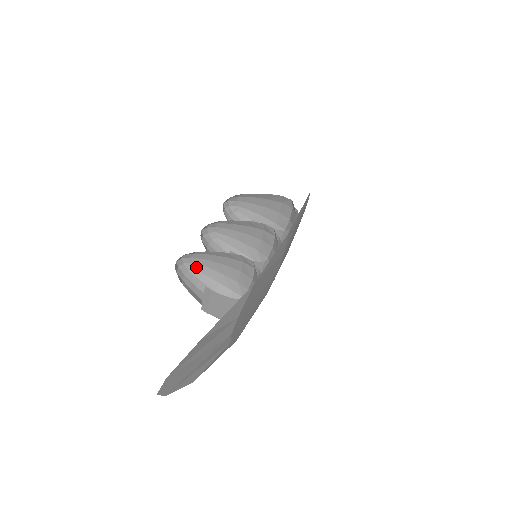
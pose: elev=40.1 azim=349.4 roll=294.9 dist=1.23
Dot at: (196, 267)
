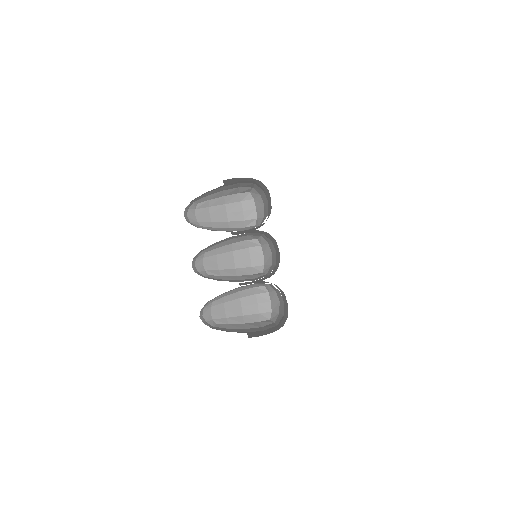
Dot at: (214, 300)
